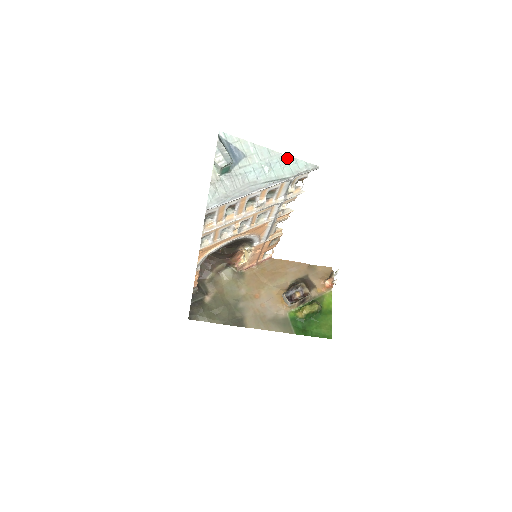
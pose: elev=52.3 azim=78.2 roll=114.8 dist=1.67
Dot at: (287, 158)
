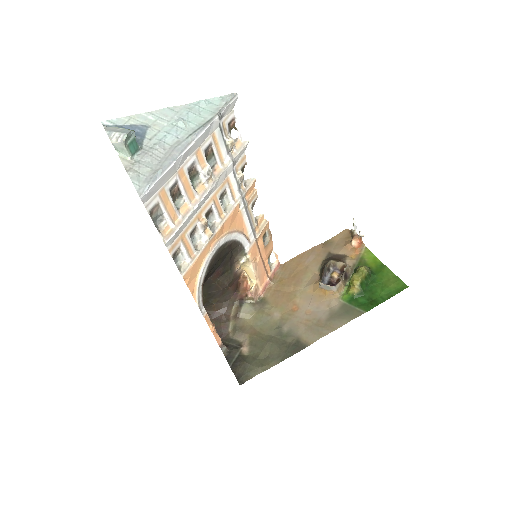
Dot at: (196, 104)
